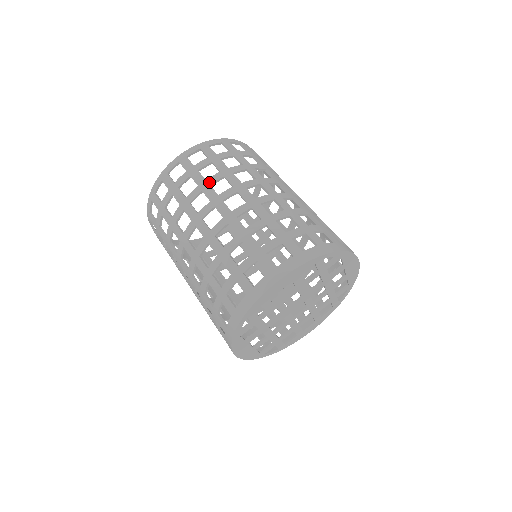
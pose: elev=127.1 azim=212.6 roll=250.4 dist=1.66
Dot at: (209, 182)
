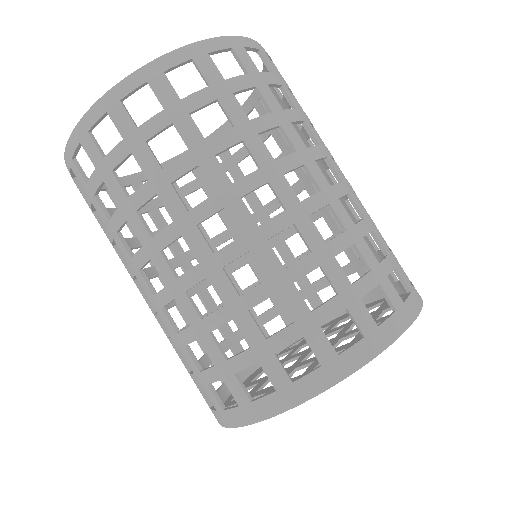
Dot at: (133, 205)
